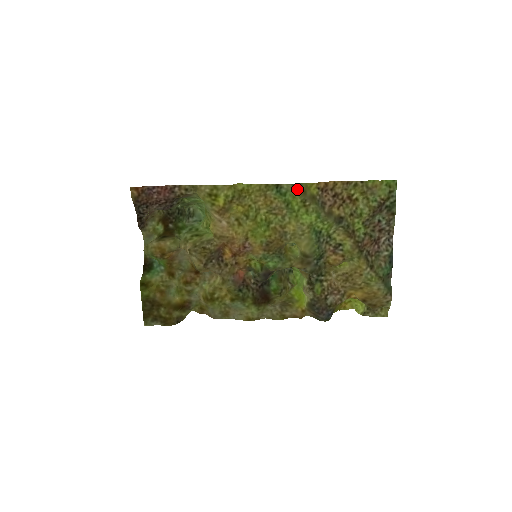
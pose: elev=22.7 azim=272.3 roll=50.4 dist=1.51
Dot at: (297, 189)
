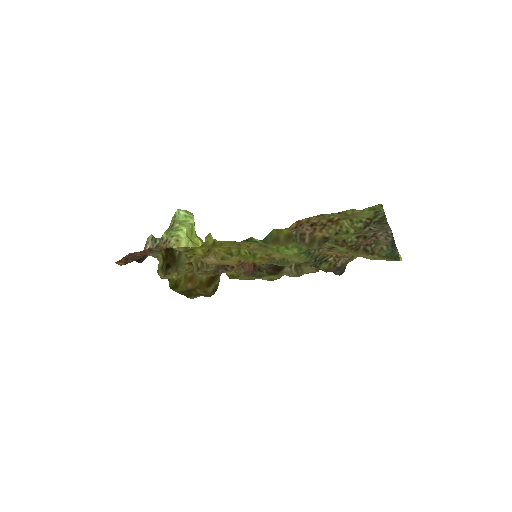
Dot at: (268, 243)
